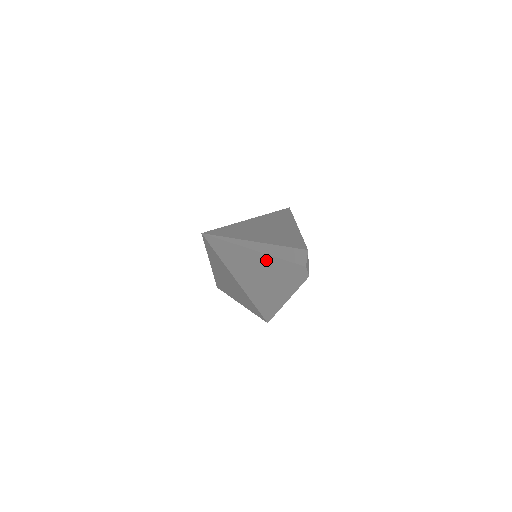
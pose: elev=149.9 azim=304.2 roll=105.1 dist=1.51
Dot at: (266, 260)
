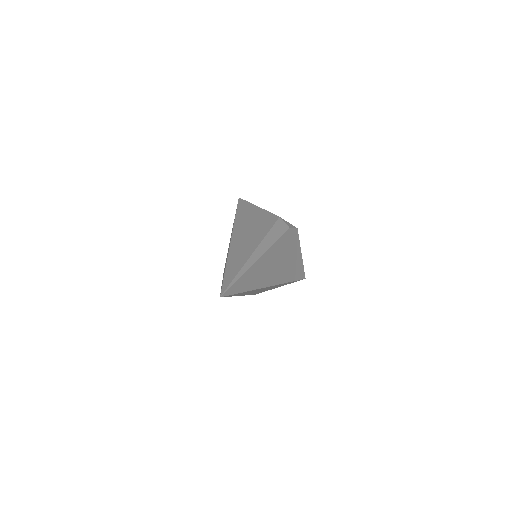
Dot at: (265, 258)
